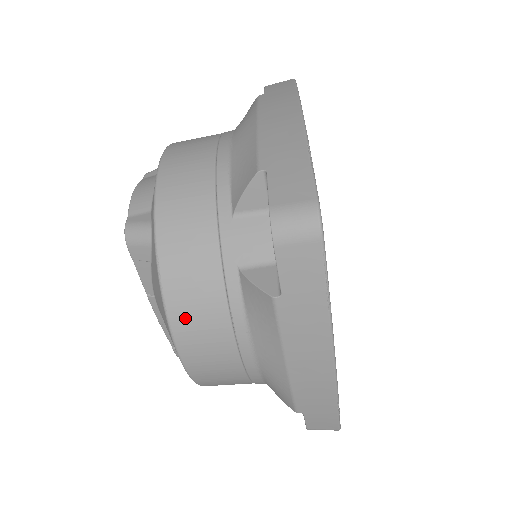
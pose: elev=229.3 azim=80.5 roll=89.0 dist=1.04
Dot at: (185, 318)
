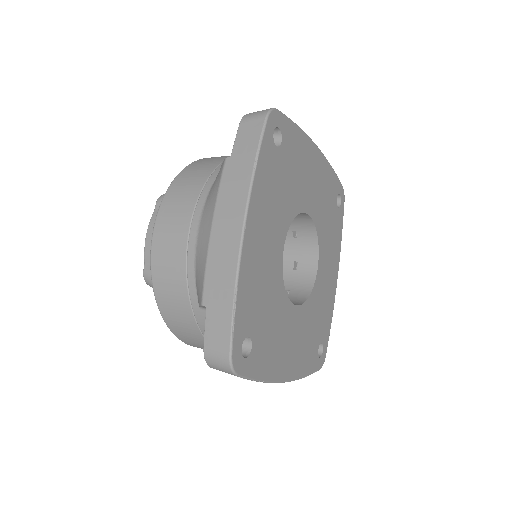
Dot at: (190, 343)
